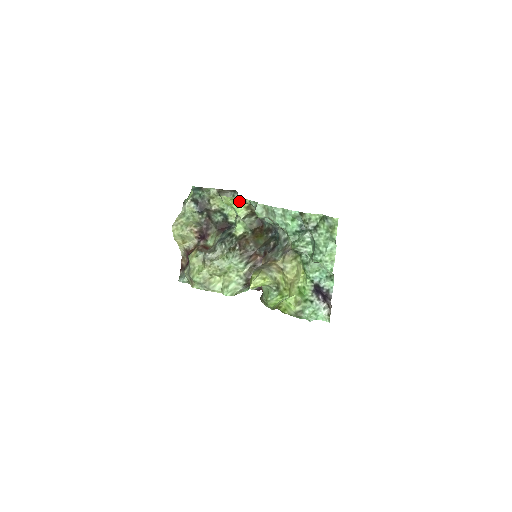
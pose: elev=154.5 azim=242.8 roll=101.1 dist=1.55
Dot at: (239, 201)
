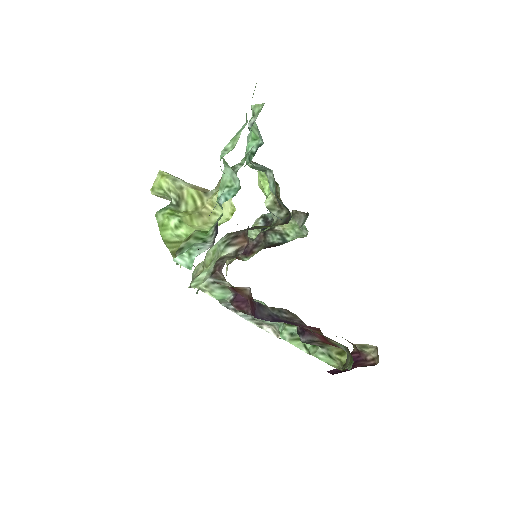
Dot at: occluded
